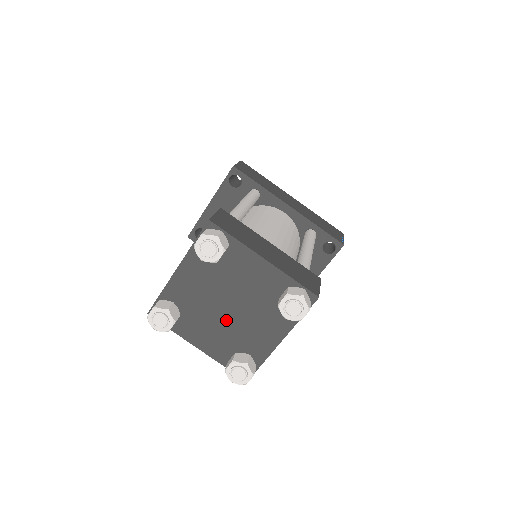
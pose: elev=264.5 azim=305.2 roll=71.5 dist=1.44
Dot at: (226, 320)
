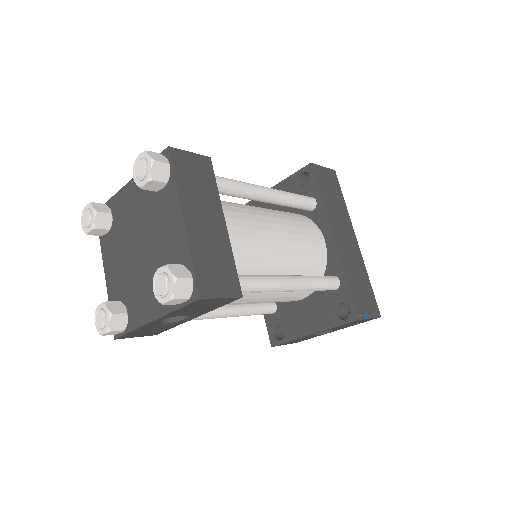
Dot at: (132, 262)
